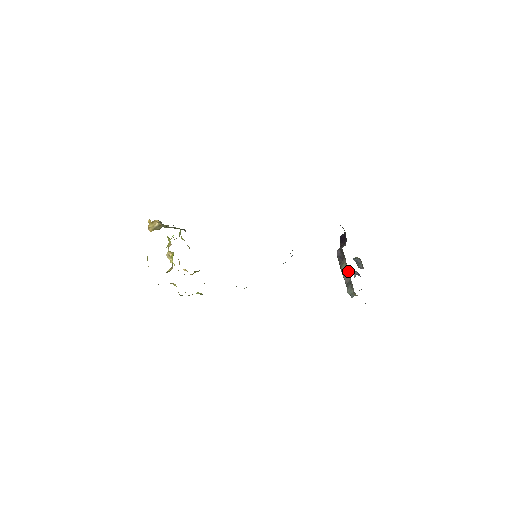
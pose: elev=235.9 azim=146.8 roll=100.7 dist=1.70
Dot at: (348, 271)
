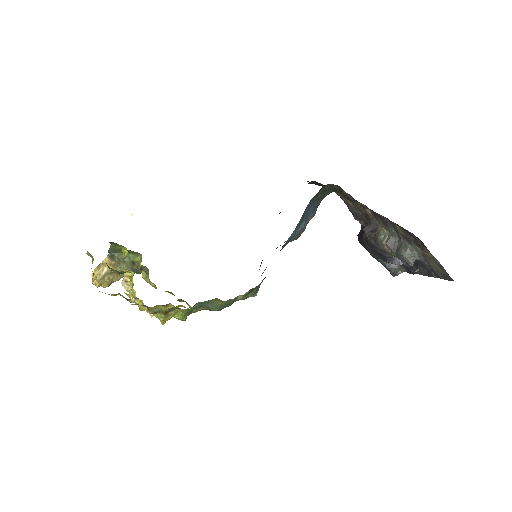
Dot at: (391, 229)
